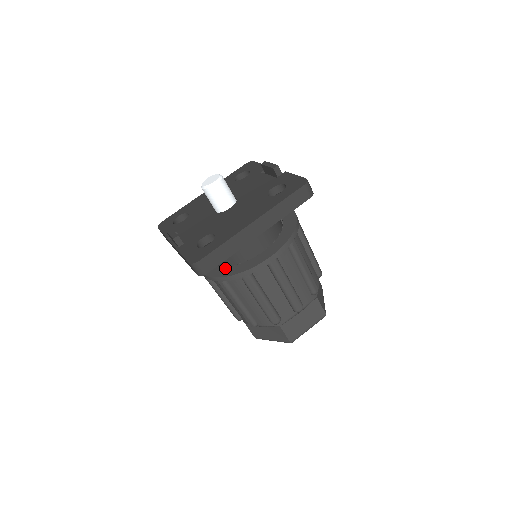
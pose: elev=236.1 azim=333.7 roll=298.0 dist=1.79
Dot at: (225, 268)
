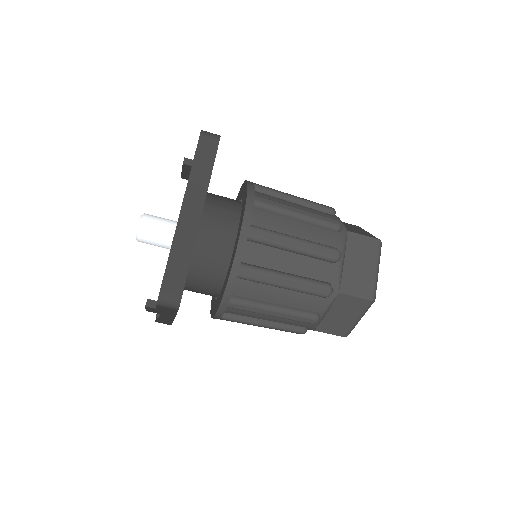
Dot at: (222, 288)
